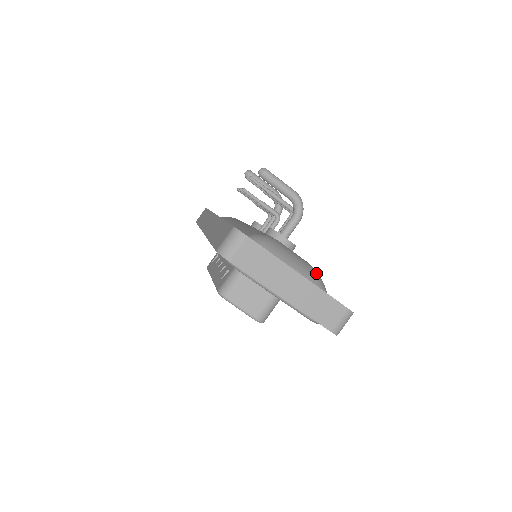
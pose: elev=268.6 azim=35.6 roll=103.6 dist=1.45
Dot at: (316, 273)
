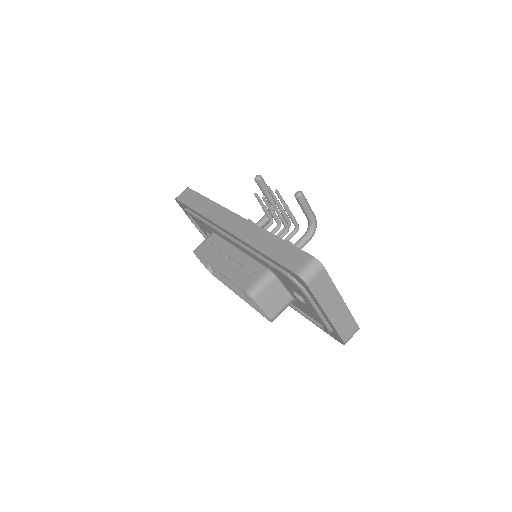
Dot at: occluded
